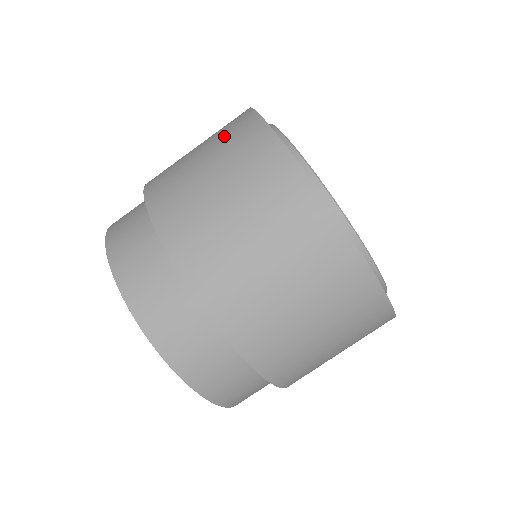
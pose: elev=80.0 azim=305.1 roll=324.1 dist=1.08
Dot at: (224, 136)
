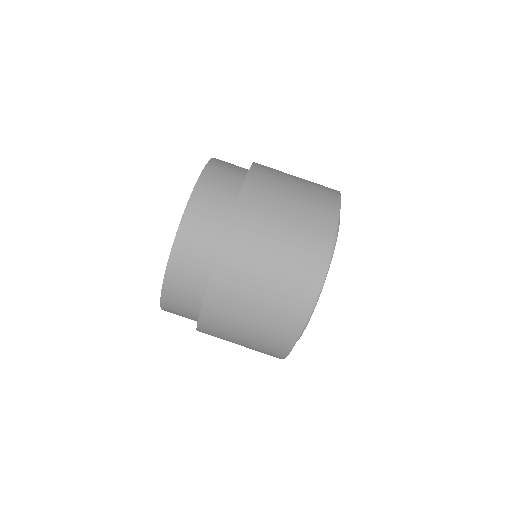
Dot at: (315, 183)
